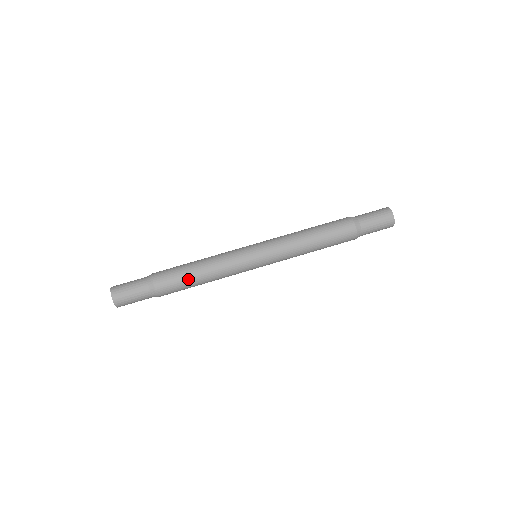
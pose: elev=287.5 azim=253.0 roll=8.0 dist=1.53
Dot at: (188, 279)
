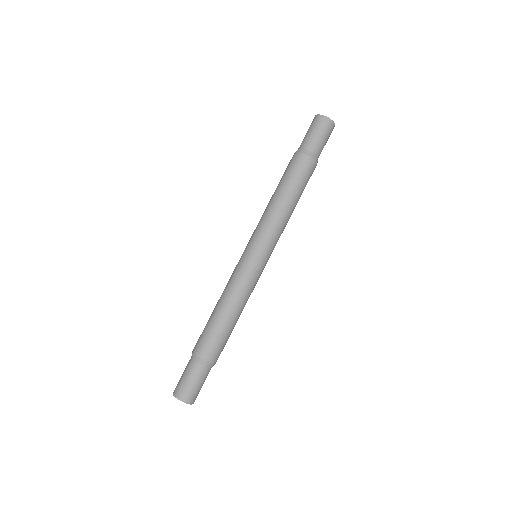
Dot at: (231, 330)
